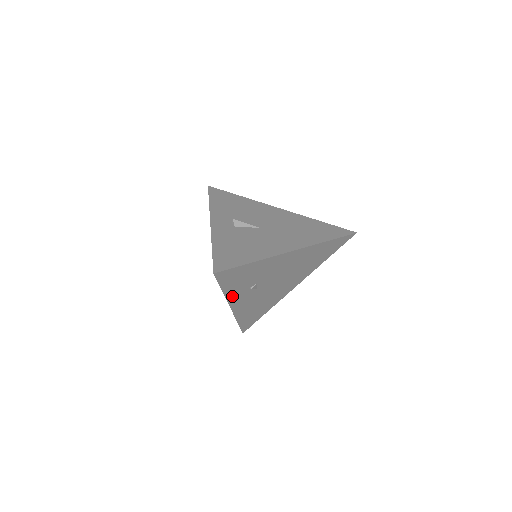
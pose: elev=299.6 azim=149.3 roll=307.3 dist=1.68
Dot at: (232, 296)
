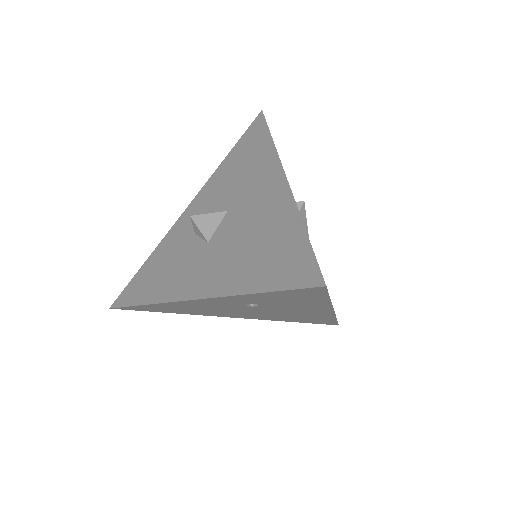
Dot at: (233, 297)
